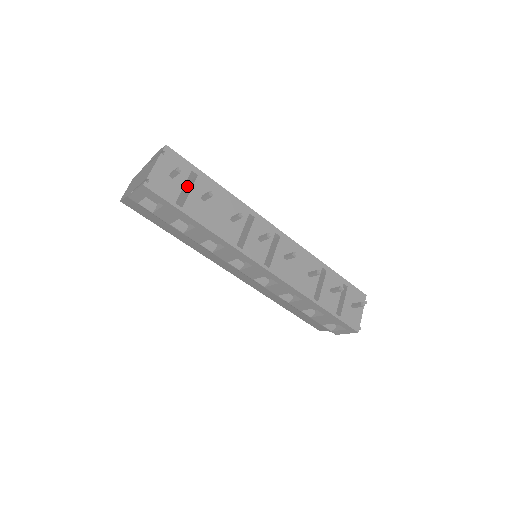
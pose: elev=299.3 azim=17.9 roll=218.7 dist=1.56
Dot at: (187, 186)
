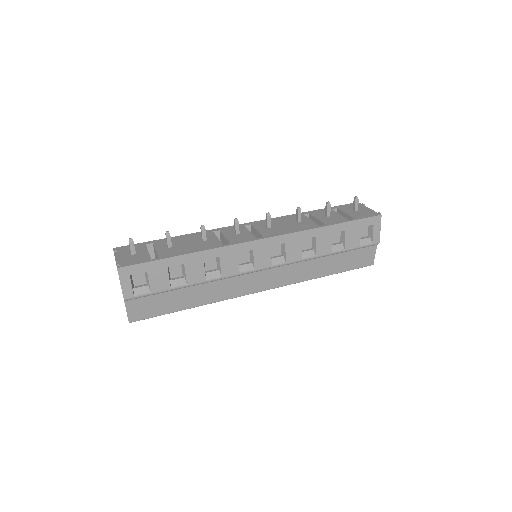
Dot at: occluded
